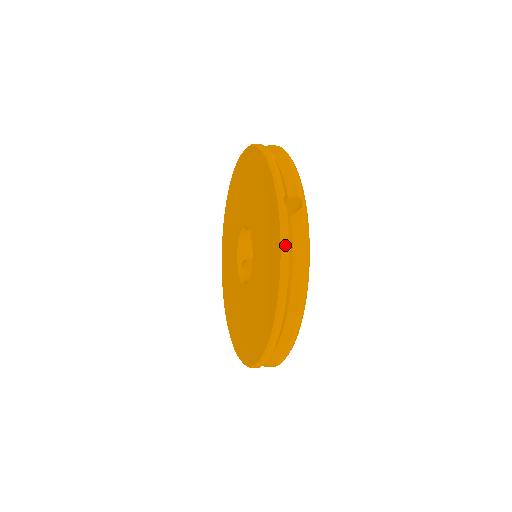
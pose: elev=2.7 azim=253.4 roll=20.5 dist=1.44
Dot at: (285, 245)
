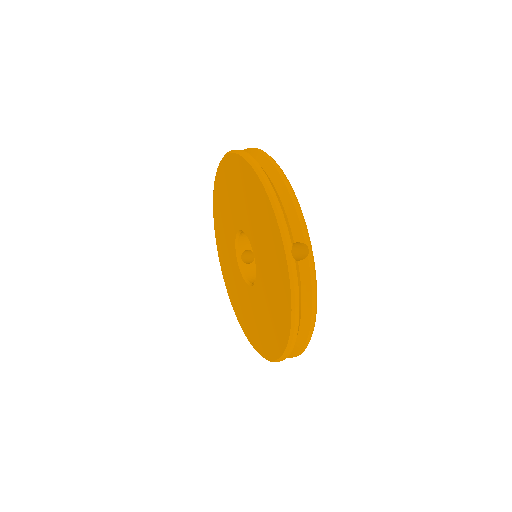
Dot at: (295, 296)
